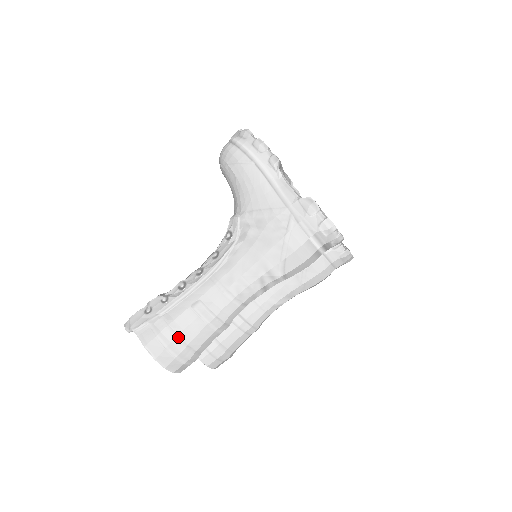
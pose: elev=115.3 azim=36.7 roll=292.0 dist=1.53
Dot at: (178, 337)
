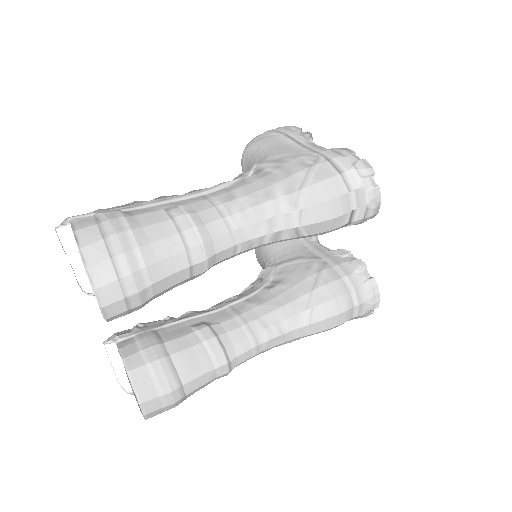
Dot at: (130, 231)
